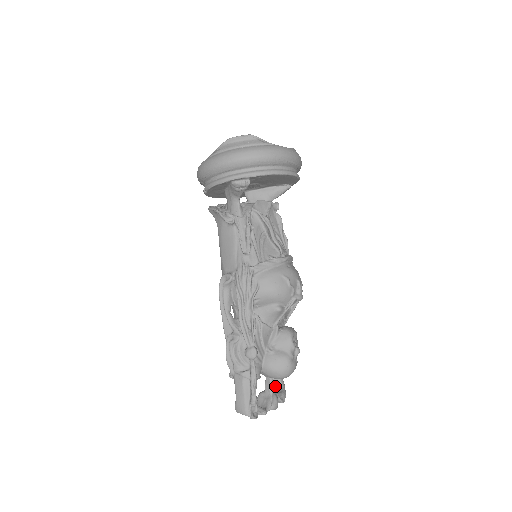
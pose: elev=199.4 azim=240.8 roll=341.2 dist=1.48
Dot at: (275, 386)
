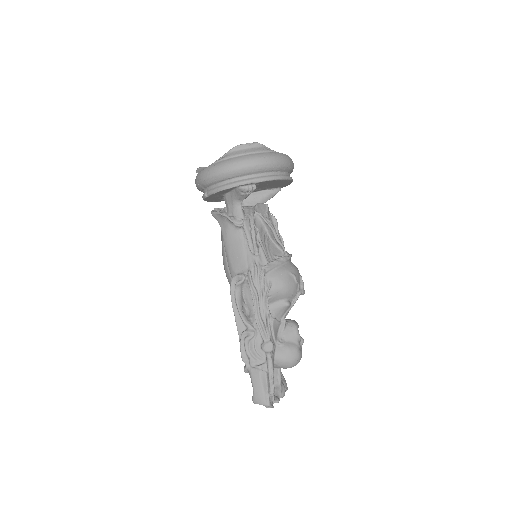
Dot at: occluded
